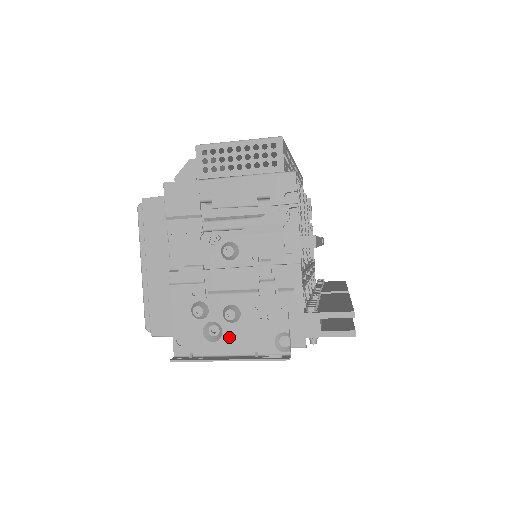
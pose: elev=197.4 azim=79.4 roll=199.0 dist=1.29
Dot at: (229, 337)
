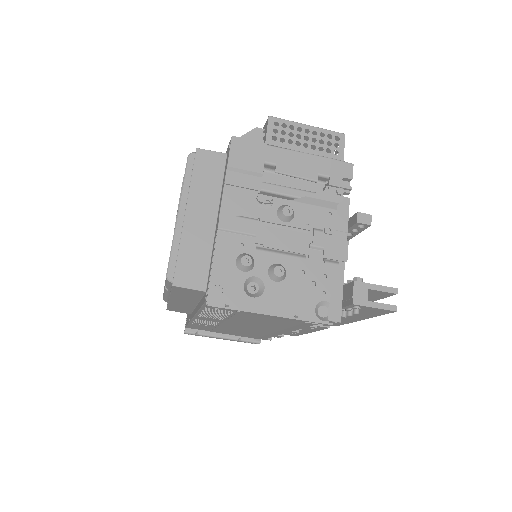
Dot at: (270, 295)
